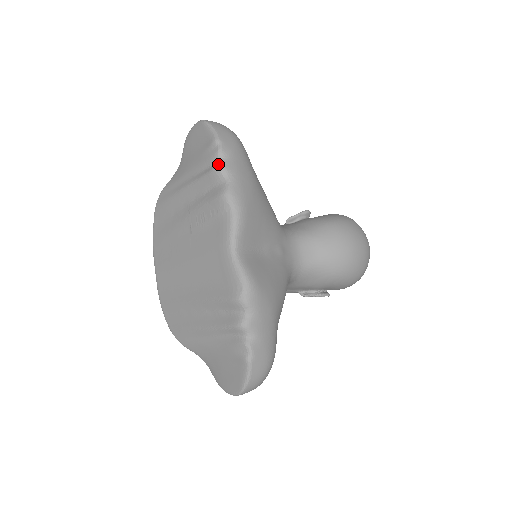
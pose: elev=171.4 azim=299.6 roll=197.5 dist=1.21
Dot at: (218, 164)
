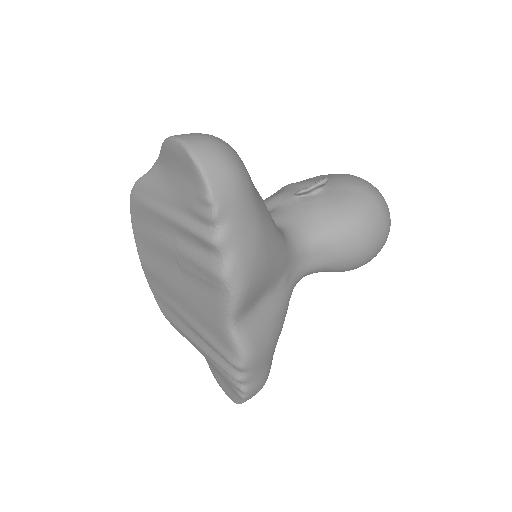
Dot at: (212, 234)
